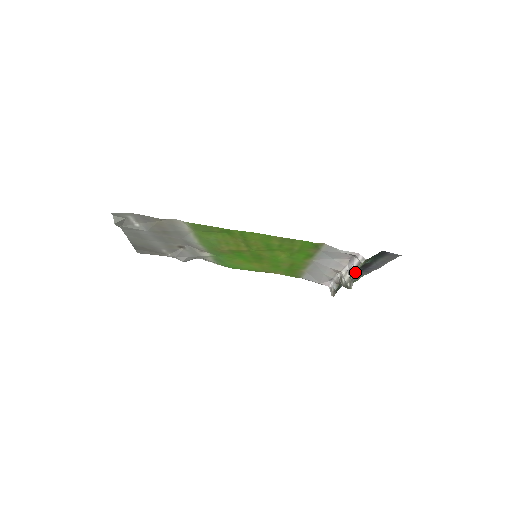
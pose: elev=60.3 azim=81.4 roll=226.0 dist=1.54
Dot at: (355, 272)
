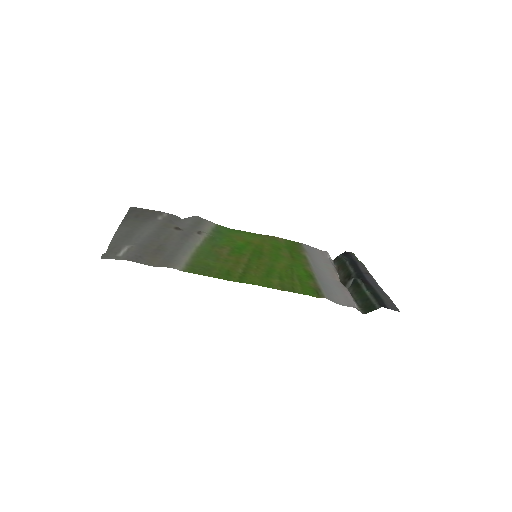
Dot at: (354, 277)
